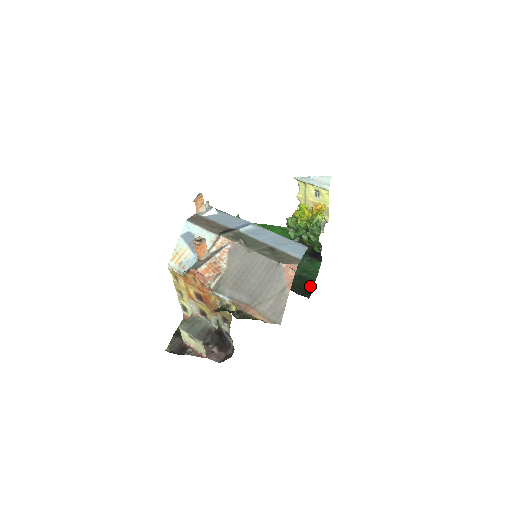
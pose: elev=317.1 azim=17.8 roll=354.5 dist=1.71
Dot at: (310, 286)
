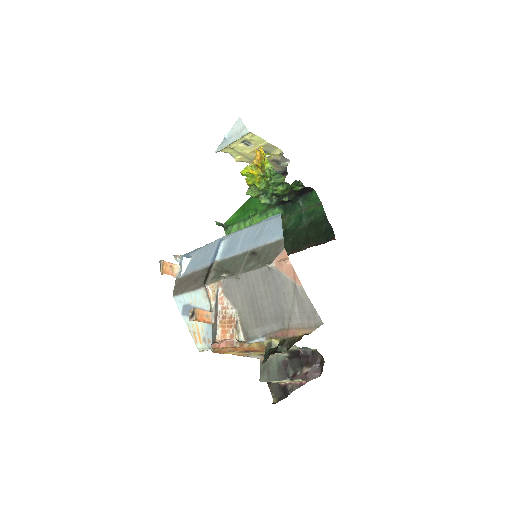
Dot at: (326, 225)
